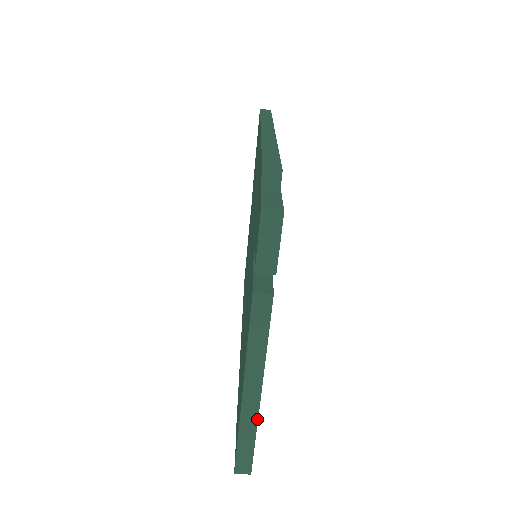
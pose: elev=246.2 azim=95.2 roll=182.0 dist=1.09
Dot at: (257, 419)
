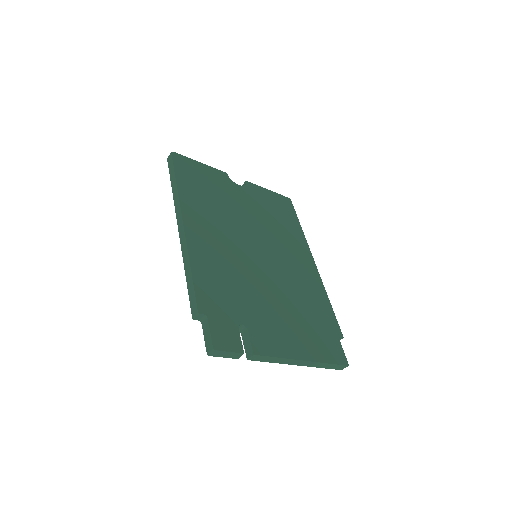
Dot at: (318, 363)
